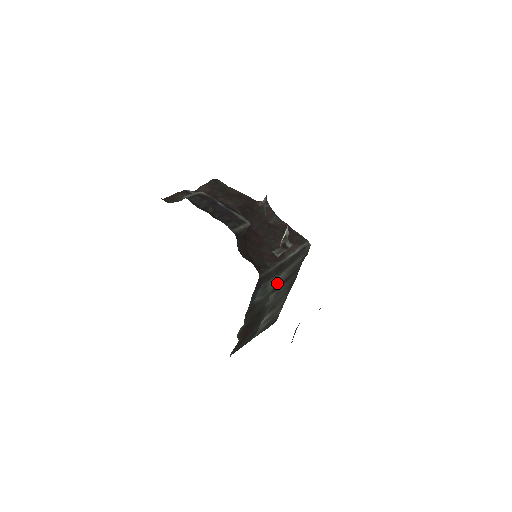
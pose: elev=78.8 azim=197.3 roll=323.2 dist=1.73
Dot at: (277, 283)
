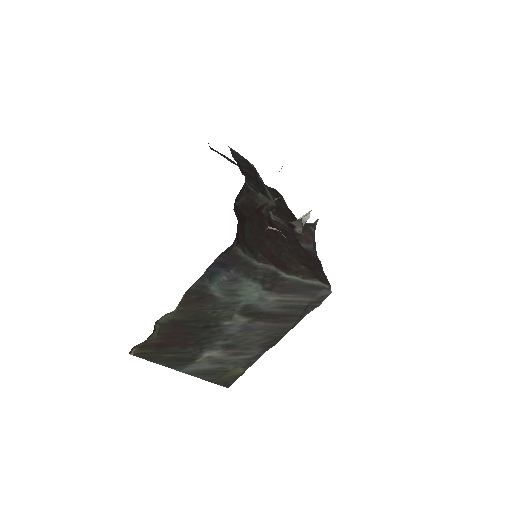
Dot at: (256, 303)
